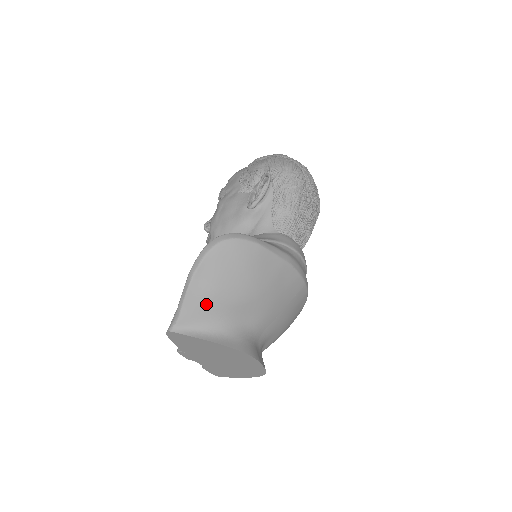
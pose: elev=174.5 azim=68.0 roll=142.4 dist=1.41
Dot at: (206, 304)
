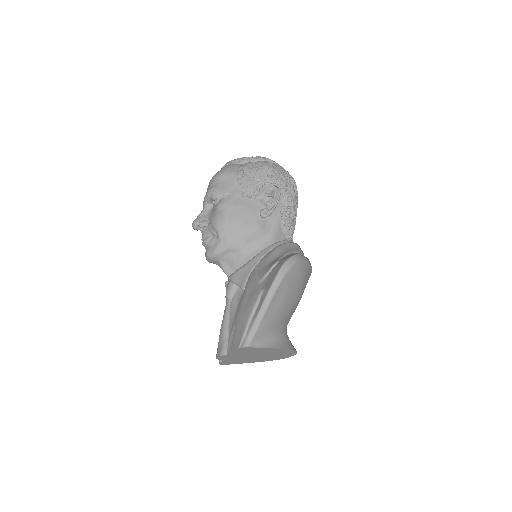
Dot at: (275, 318)
